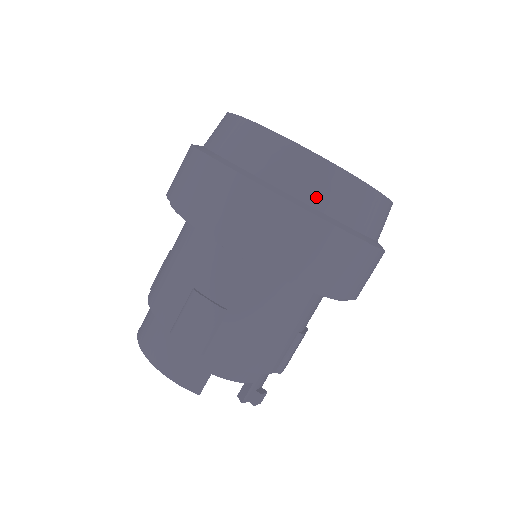
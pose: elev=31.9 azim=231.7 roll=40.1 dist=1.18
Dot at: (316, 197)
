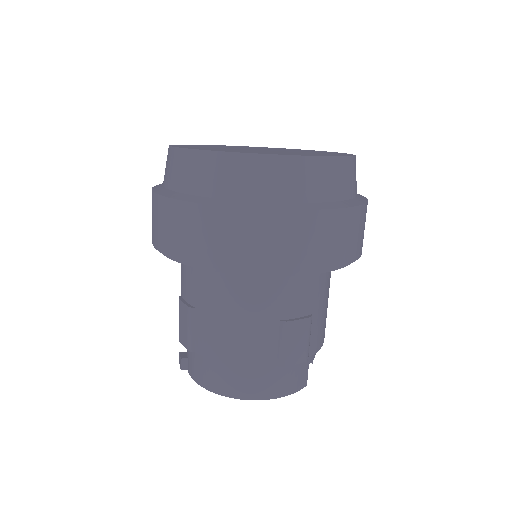
Dot at: (348, 190)
